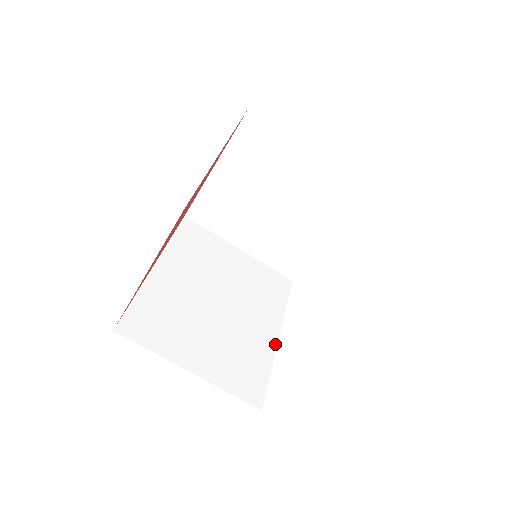
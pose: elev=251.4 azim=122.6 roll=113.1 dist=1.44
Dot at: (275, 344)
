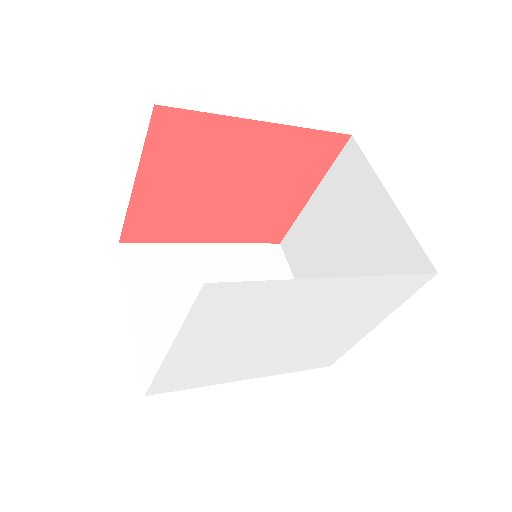
Dot at: occluded
